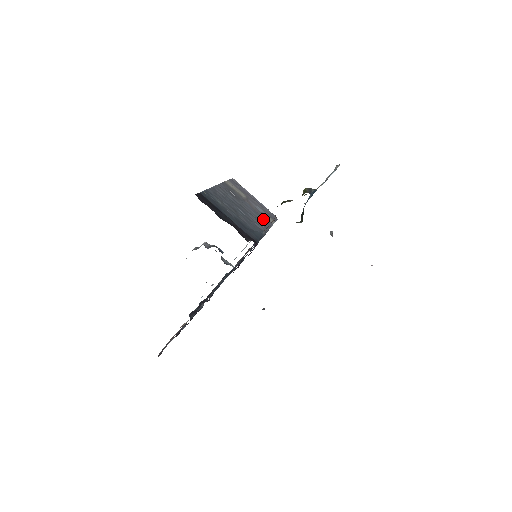
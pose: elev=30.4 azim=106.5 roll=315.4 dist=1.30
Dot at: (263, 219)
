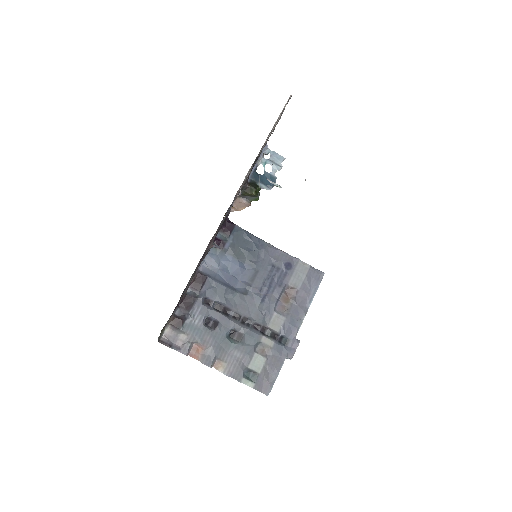
Dot at: occluded
